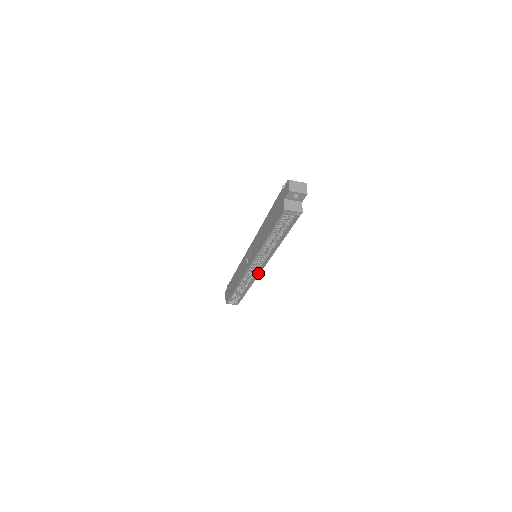
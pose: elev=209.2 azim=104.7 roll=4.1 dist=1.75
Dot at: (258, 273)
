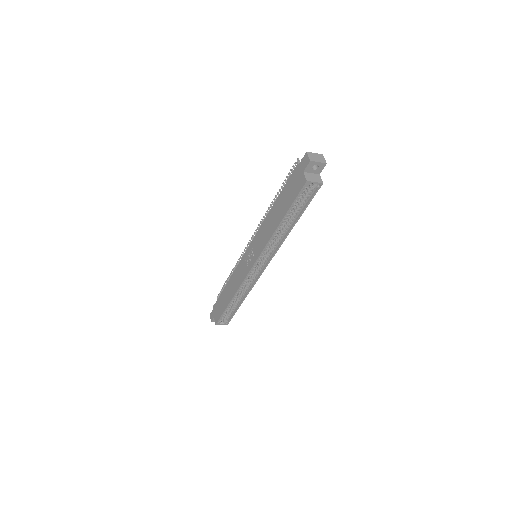
Dot at: (260, 274)
